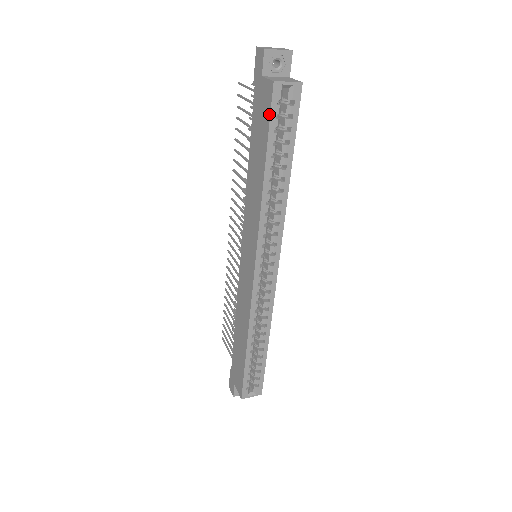
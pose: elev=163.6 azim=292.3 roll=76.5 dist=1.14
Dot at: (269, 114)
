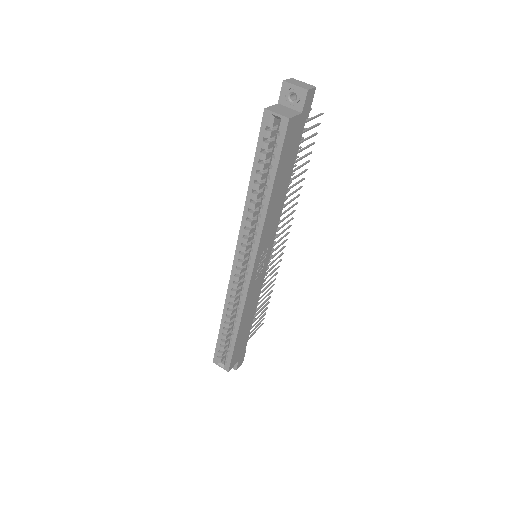
Dot at: (260, 135)
